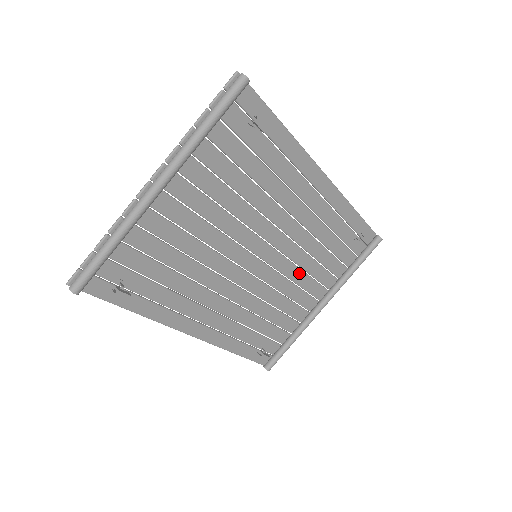
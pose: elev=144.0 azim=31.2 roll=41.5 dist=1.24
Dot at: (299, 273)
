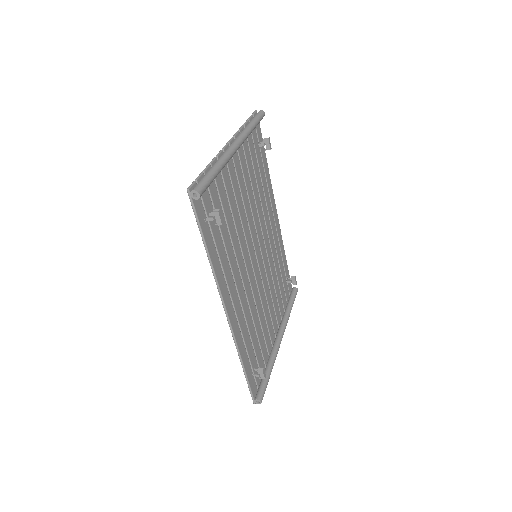
Dot at: (269, 294)
